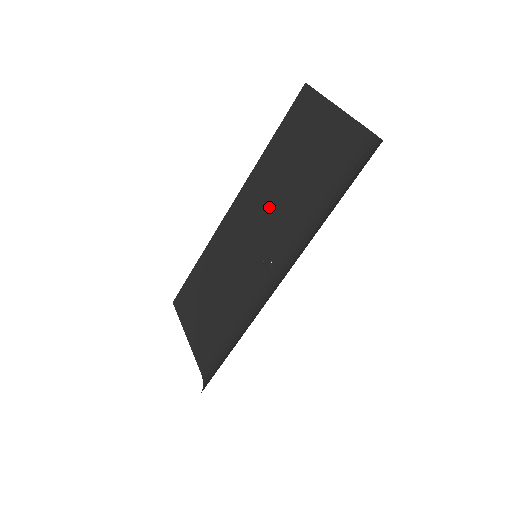
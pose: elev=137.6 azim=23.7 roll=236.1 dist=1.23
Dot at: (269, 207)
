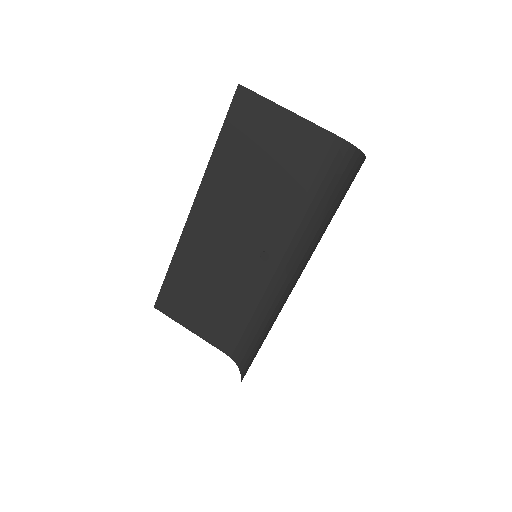
Dot at: (243, 208)
